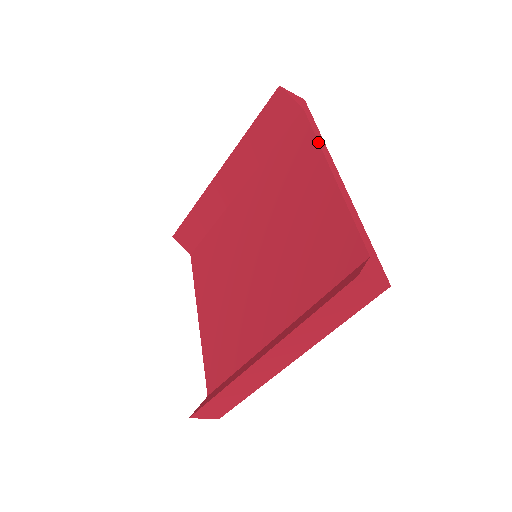
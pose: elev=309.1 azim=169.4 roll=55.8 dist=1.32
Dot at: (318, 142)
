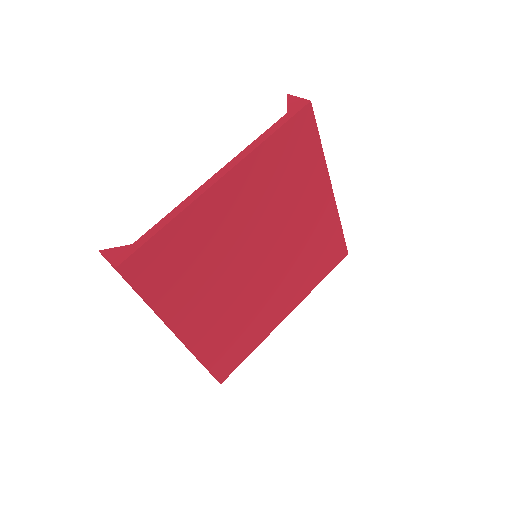
Dot at: (247, 147)
